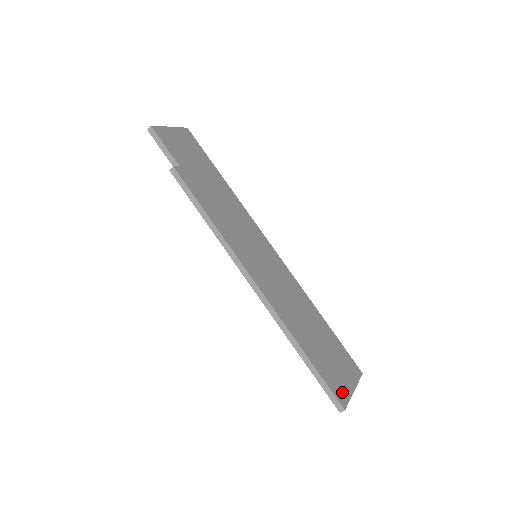
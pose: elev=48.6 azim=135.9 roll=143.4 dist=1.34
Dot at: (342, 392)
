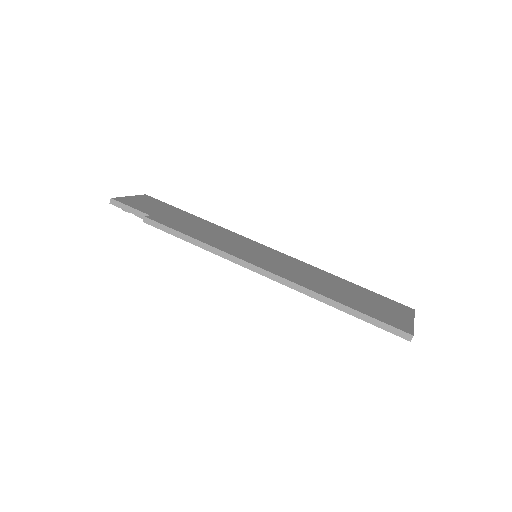
Dot at: (402, 324)
